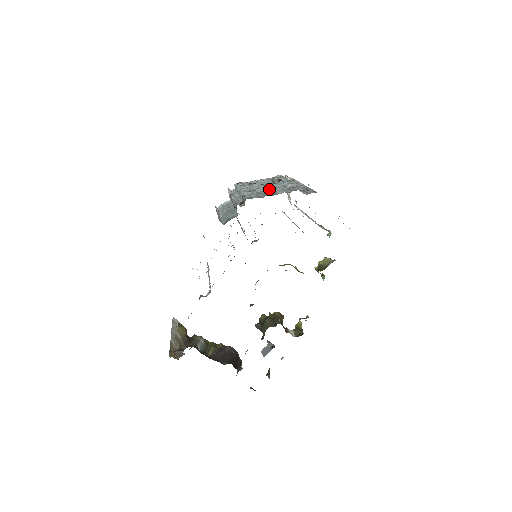
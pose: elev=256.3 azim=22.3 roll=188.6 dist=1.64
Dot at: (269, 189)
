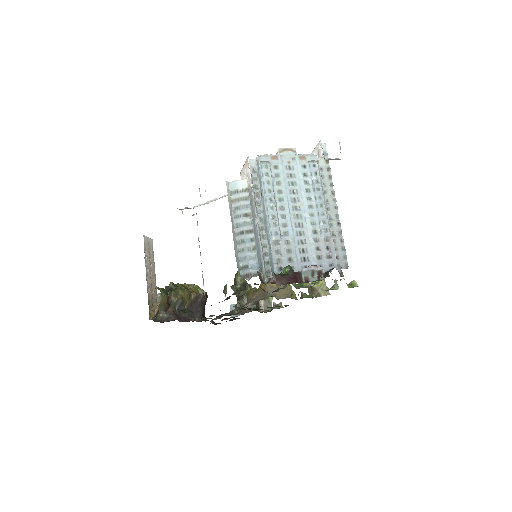
Dot at: (301, 231)
